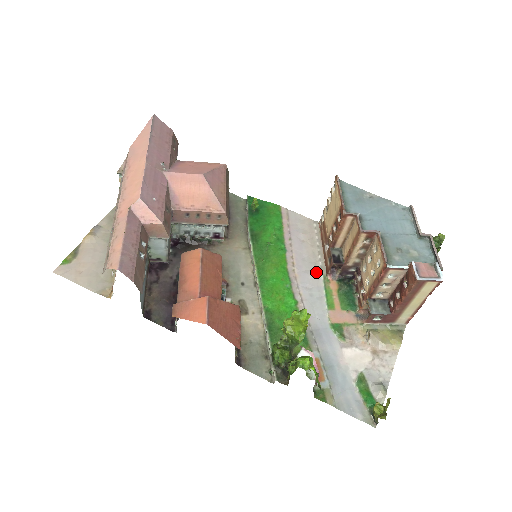
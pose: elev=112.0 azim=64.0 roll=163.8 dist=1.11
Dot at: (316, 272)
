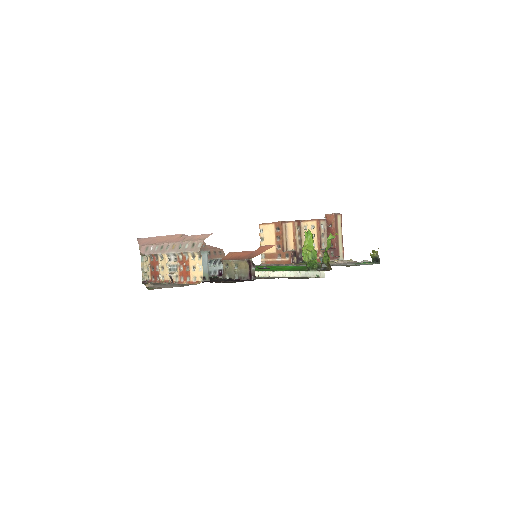
Dot at: occluded
